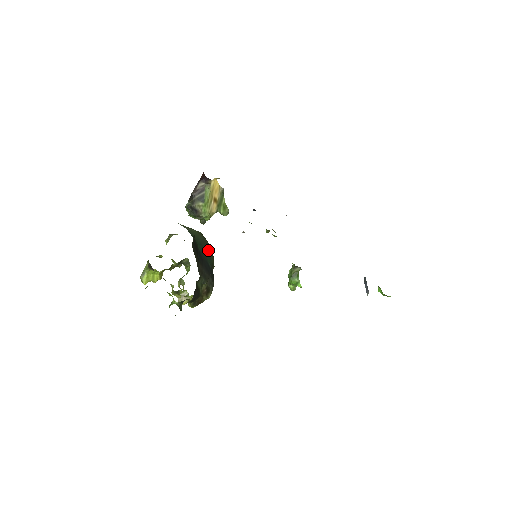
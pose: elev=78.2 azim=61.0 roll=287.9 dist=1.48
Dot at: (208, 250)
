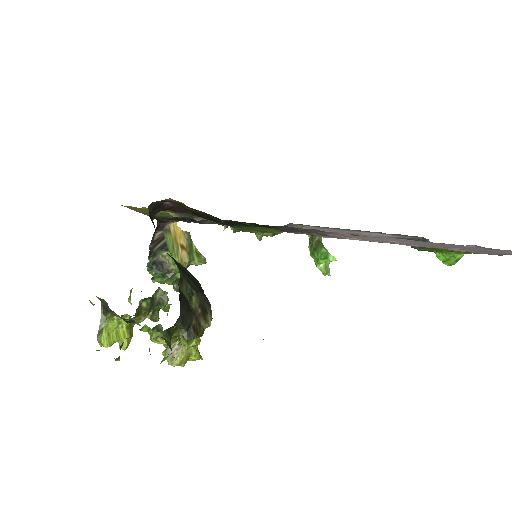
Dot at: (187, 271)
